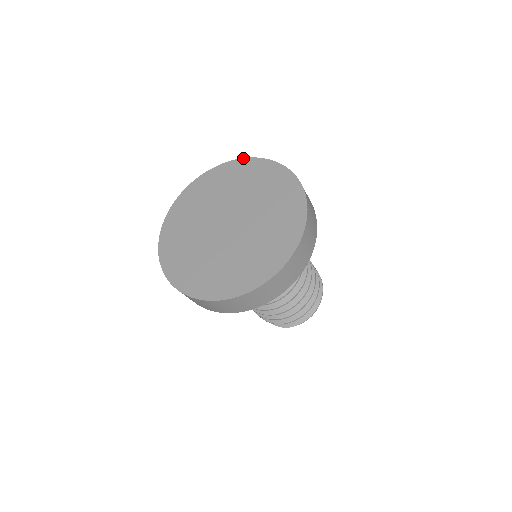
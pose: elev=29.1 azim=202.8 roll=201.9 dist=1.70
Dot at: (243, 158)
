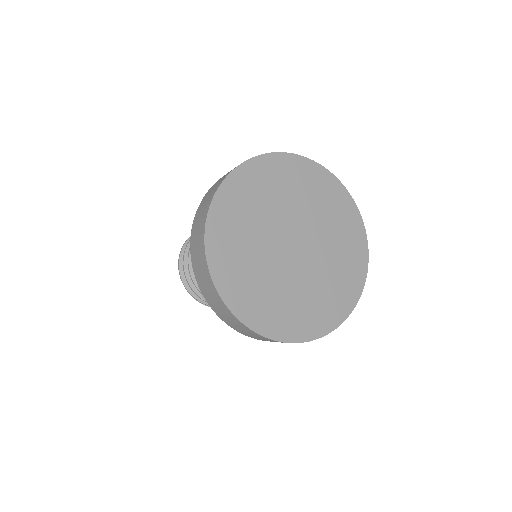
Dot at: (303, 156)
